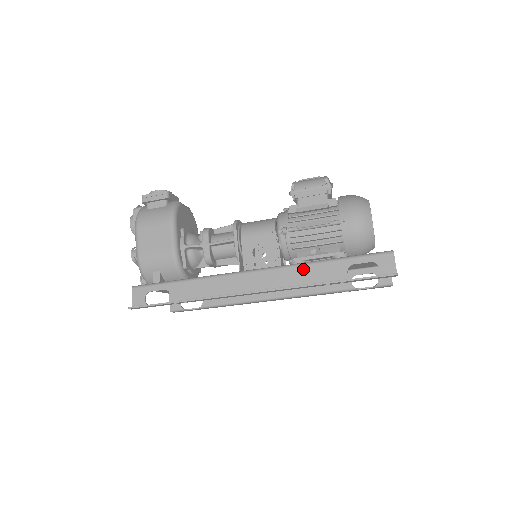
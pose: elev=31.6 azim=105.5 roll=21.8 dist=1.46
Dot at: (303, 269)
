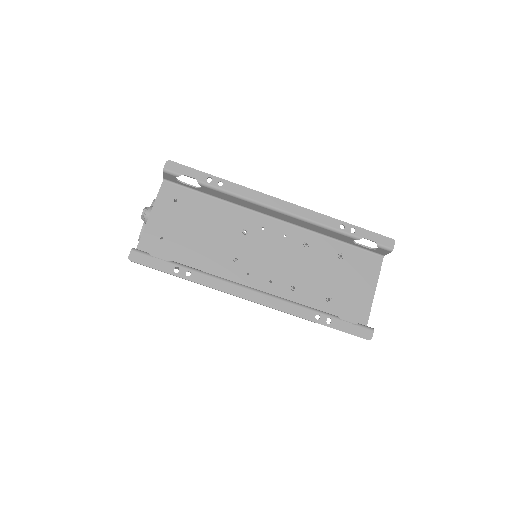
Dot at: (318, 230)
